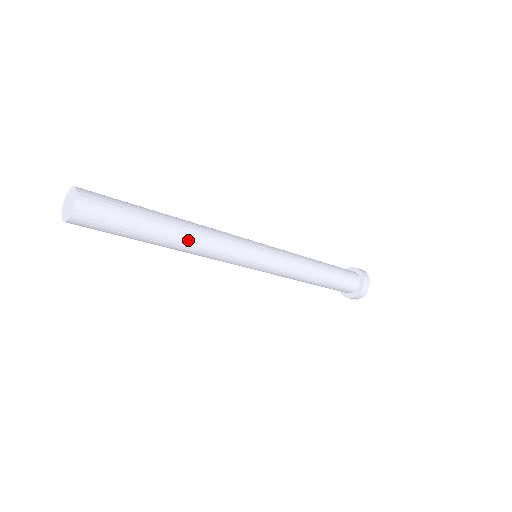
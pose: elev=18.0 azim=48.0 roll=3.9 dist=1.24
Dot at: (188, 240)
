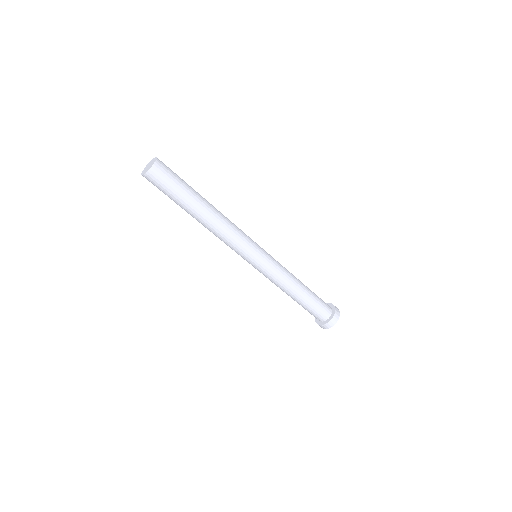
Dot at: (214, 216)
